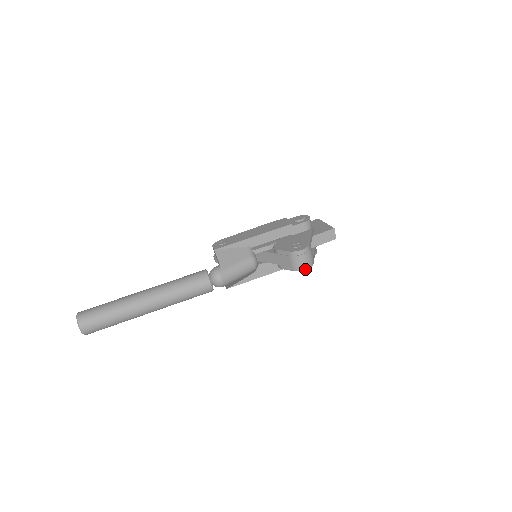
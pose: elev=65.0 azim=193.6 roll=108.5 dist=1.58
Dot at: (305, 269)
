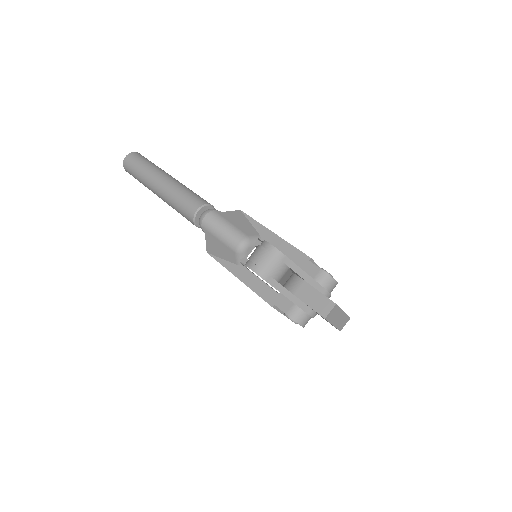
Dot at: (251, 268)
